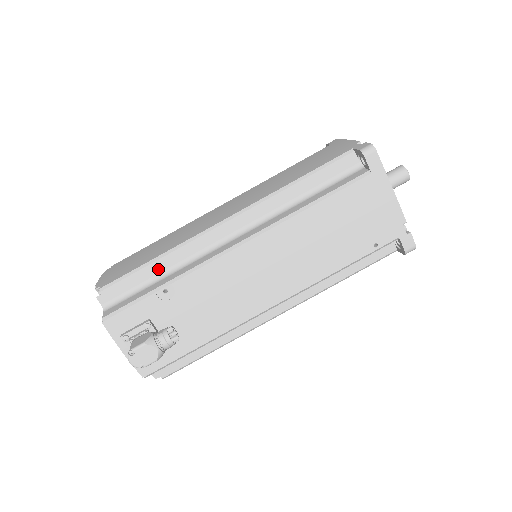
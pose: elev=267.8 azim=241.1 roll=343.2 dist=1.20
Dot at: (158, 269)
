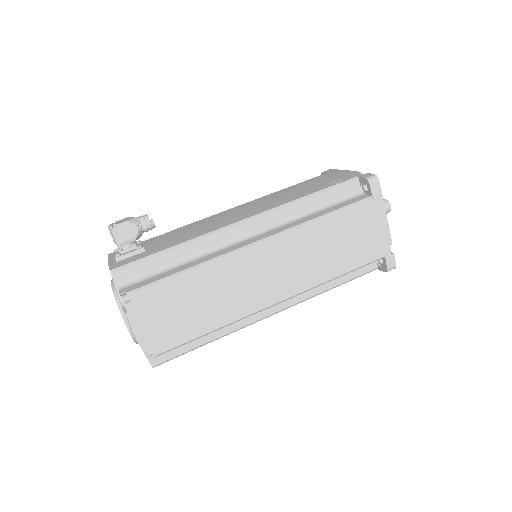
Dot at: occluded
